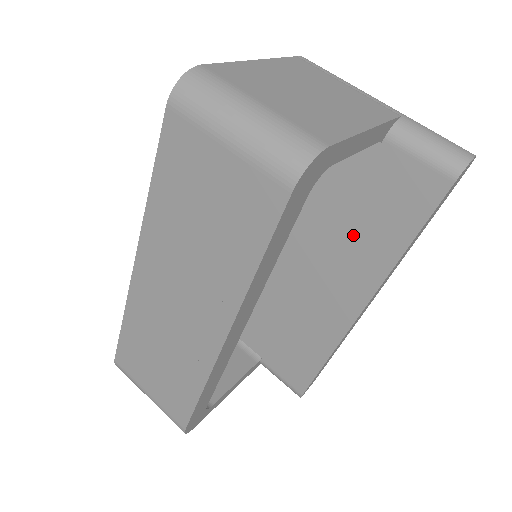
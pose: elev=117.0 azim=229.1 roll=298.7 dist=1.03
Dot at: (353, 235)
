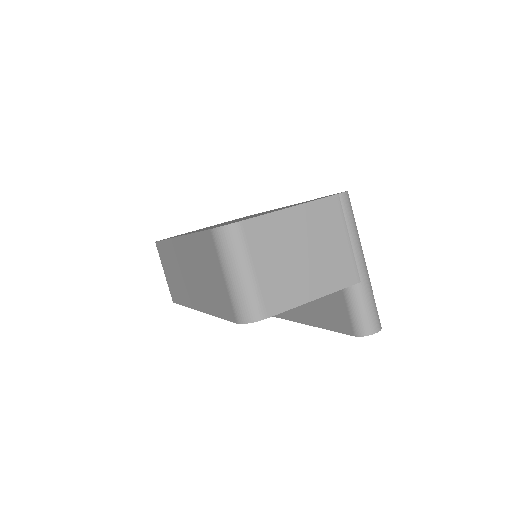
Dot at: occluded
